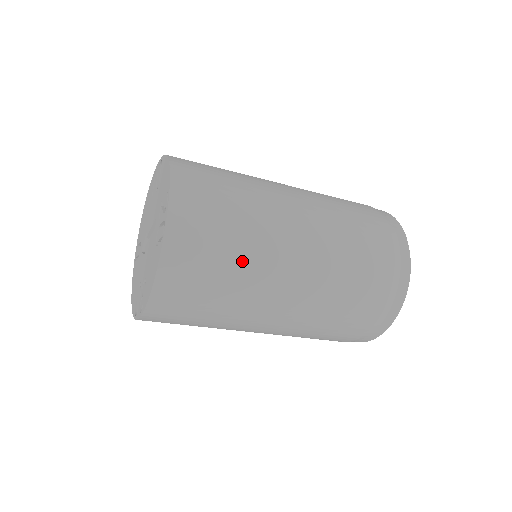
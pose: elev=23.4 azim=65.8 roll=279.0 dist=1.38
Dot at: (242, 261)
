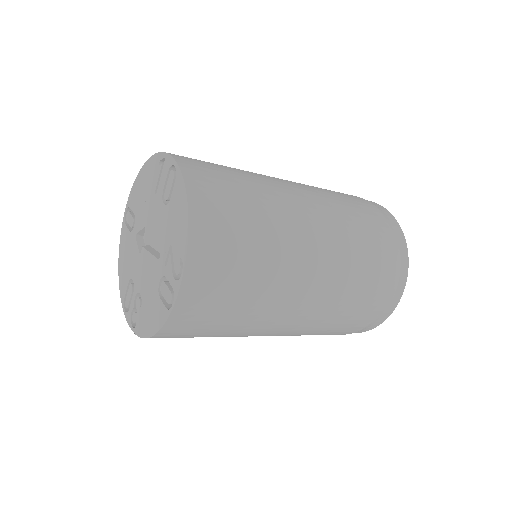
Dot at: (244, 320)
